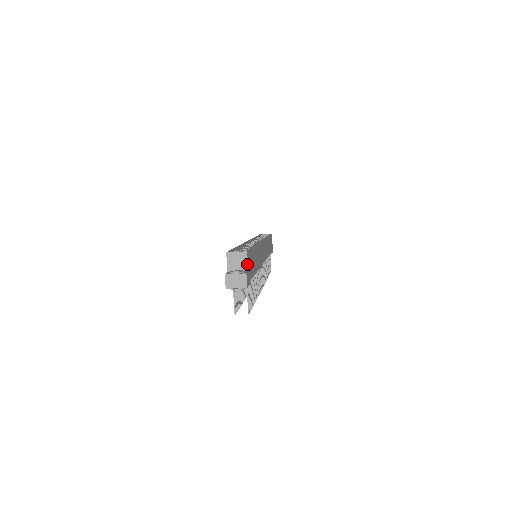
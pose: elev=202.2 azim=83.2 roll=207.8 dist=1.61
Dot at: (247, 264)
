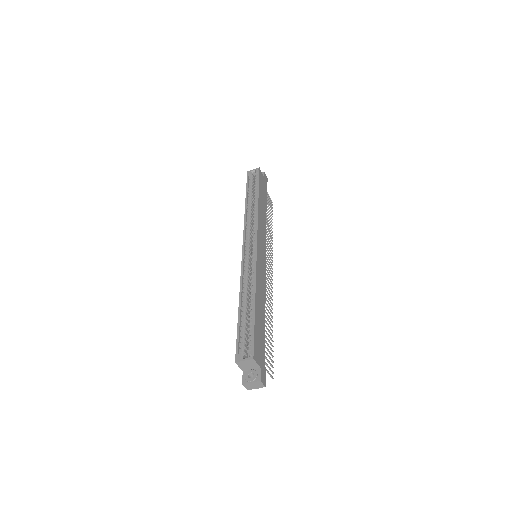
Dot at: (257, 365)
